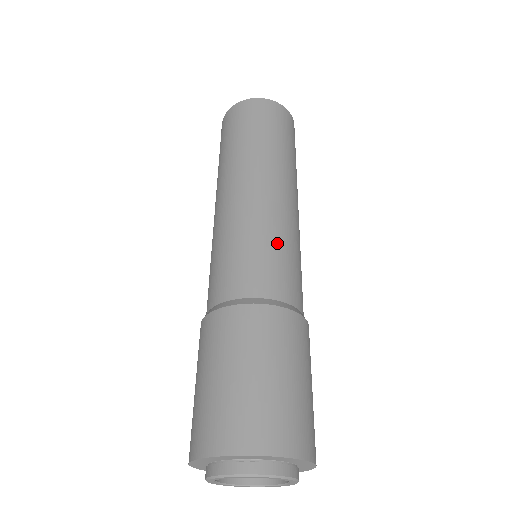
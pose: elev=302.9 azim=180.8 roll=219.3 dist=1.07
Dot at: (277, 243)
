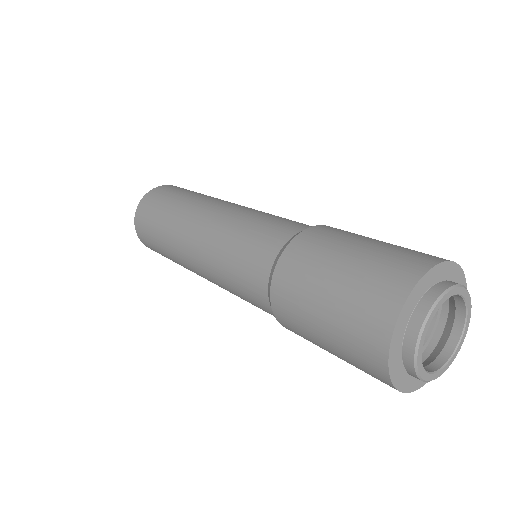
Dot at: (274, 215)
